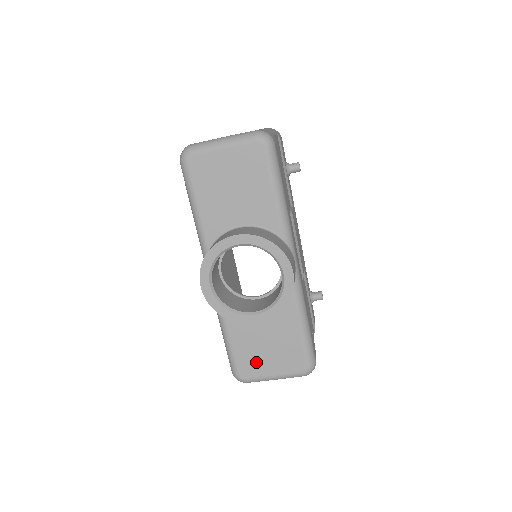
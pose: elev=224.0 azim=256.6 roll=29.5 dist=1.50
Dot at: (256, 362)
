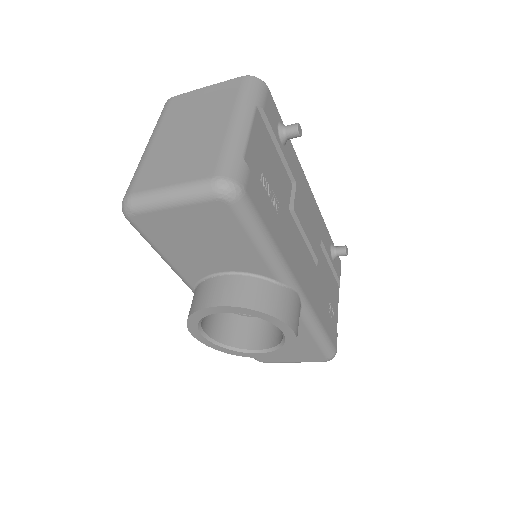
Dot at: occluded
